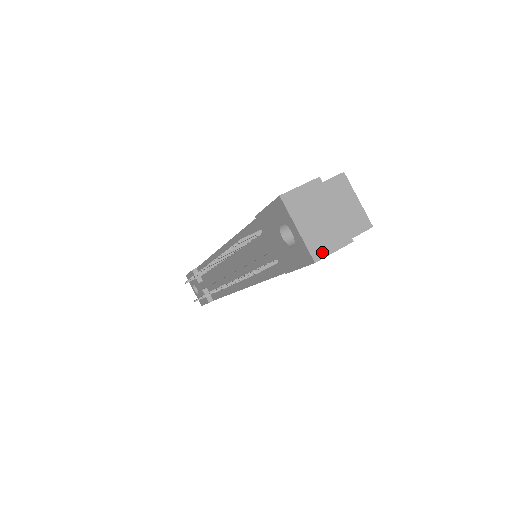
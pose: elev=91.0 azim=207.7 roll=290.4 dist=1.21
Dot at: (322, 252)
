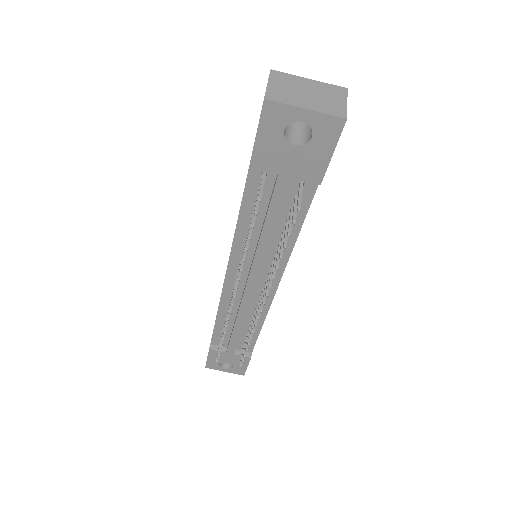
Dot at: (341, 109)
